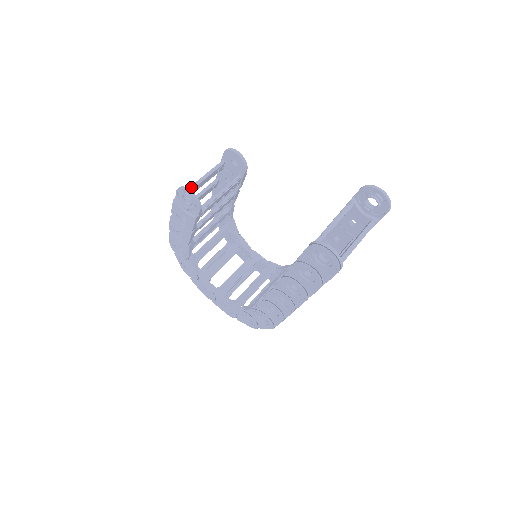
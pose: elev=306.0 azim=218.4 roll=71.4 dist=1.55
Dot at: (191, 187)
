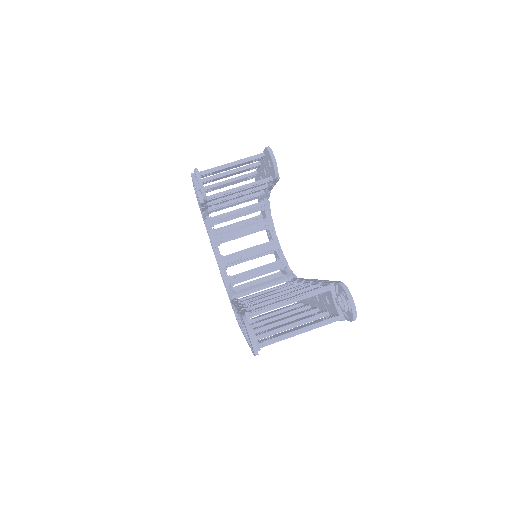
Dot at: (215, 168)
